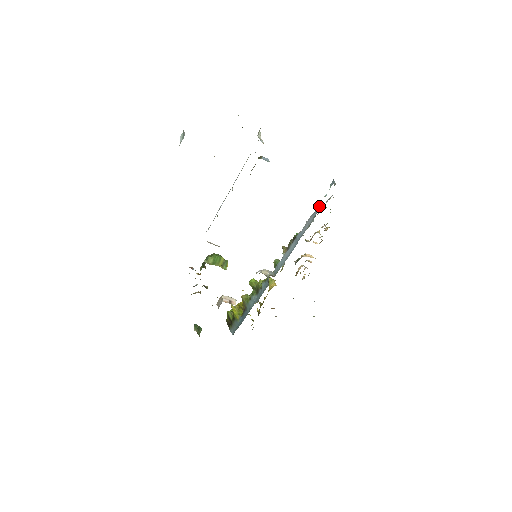
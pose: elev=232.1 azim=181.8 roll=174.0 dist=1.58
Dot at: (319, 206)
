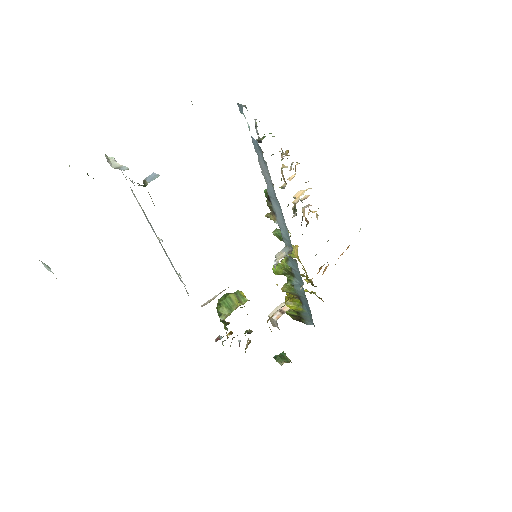
Dot at: (255, 145)
